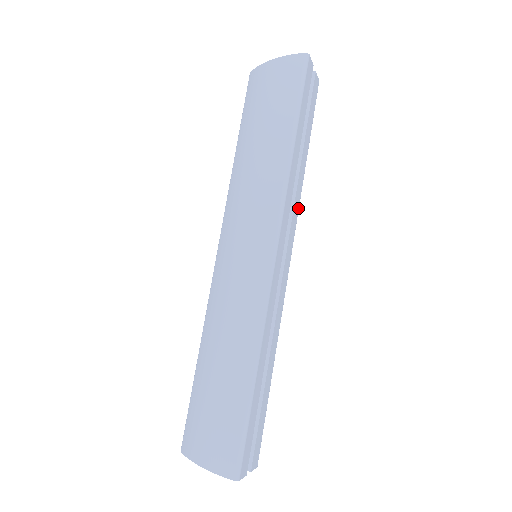
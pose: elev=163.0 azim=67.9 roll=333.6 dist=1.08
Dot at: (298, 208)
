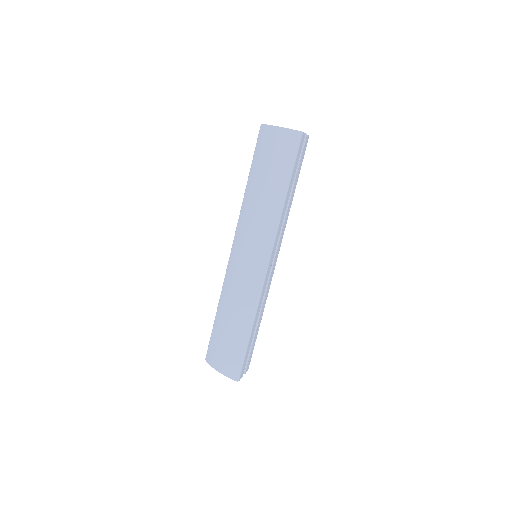
Dot at: (285, 226)
